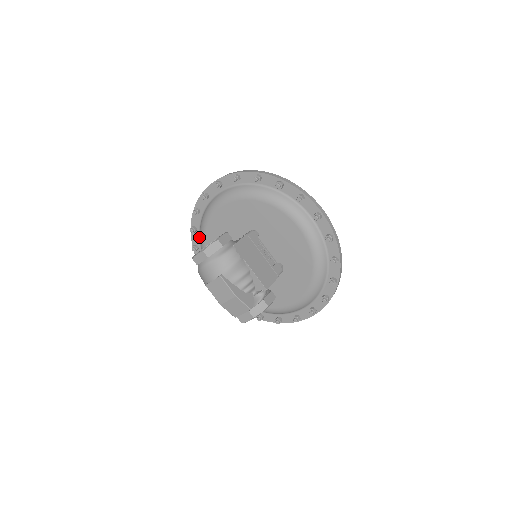
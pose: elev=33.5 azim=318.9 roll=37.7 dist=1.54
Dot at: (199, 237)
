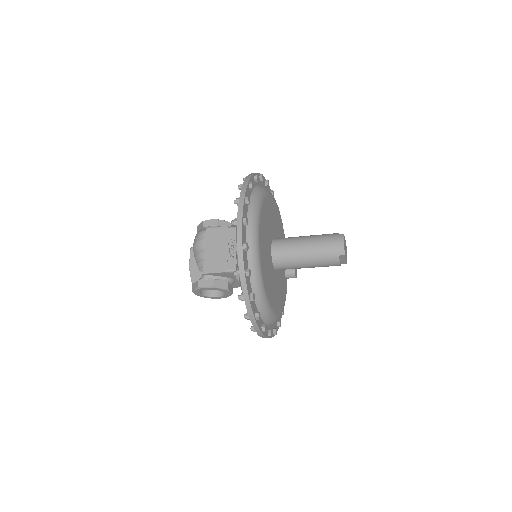
Dot at: occluded
